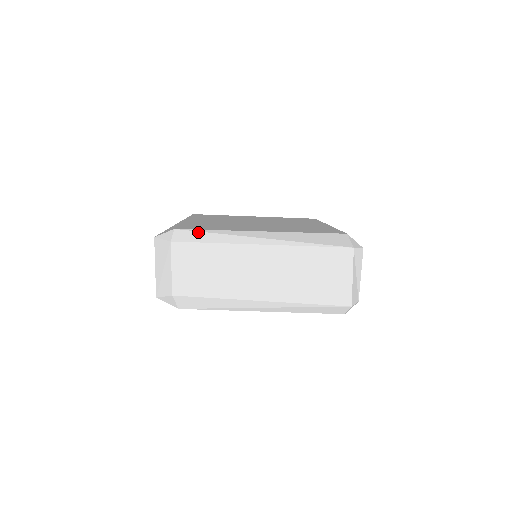
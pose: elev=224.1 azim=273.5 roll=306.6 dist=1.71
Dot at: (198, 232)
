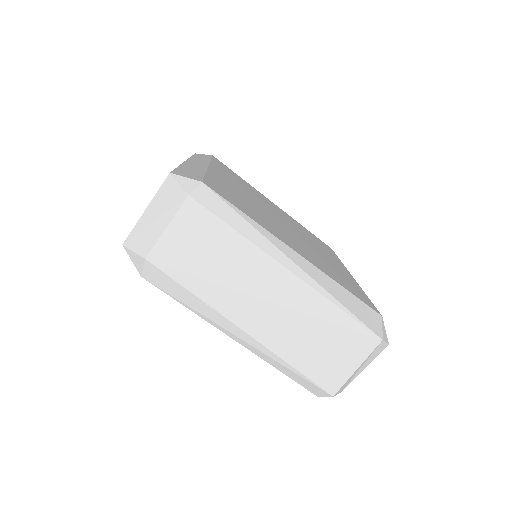
Dot at: (228, 206)
